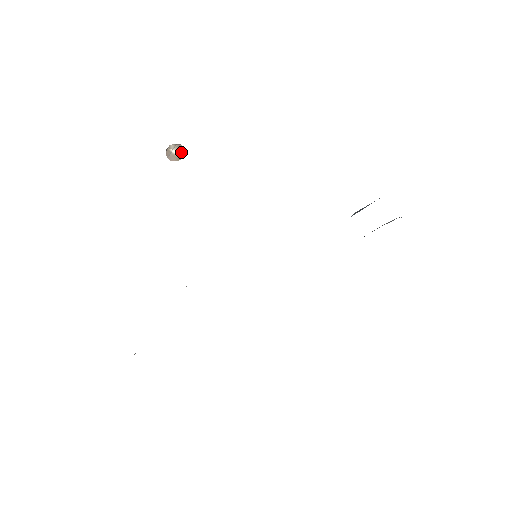
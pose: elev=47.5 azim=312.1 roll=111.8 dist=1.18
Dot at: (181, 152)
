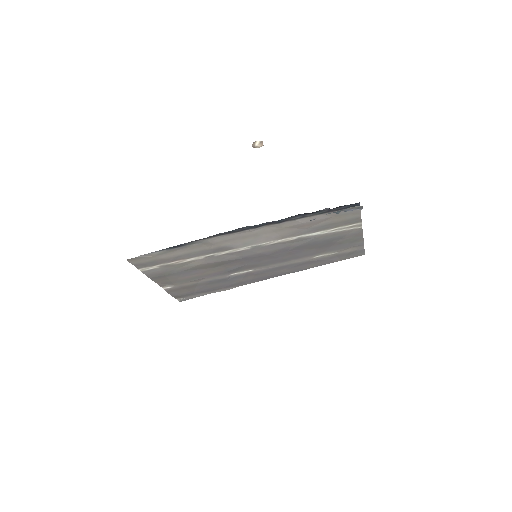
Dot at: (261, 146)
